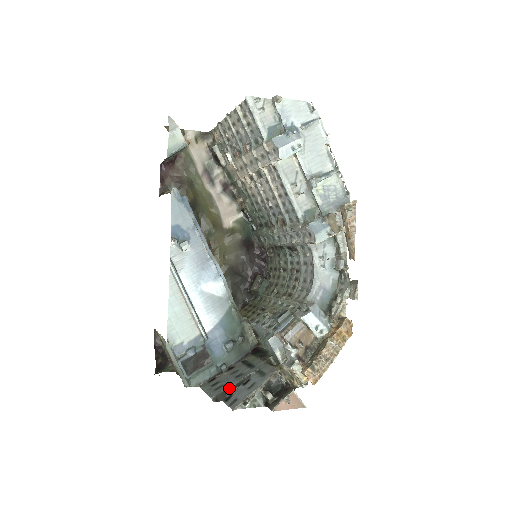
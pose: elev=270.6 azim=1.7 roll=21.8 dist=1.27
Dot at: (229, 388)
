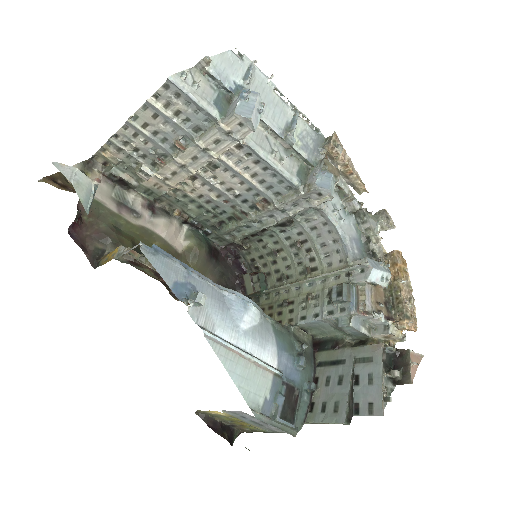
Dot at: (349, 399)
